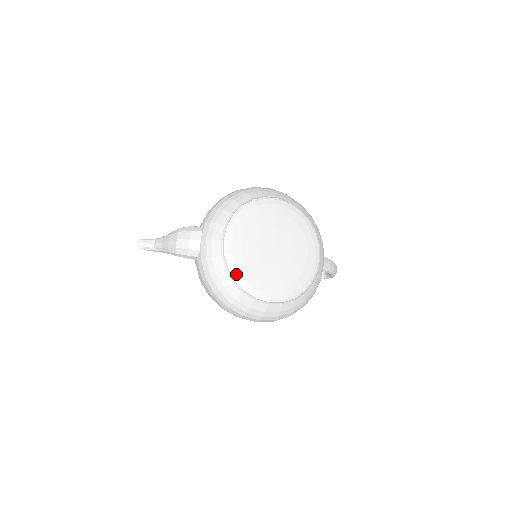
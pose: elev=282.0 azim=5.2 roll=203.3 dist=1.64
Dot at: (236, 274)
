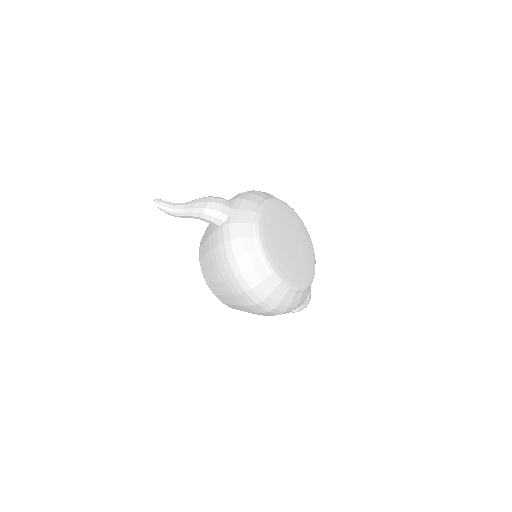
Dot at: (263, 243)
